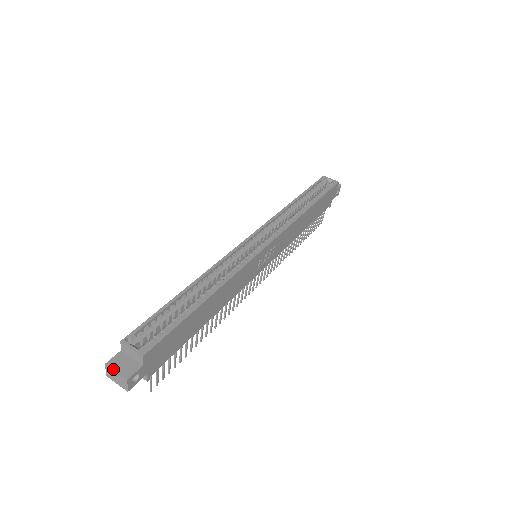
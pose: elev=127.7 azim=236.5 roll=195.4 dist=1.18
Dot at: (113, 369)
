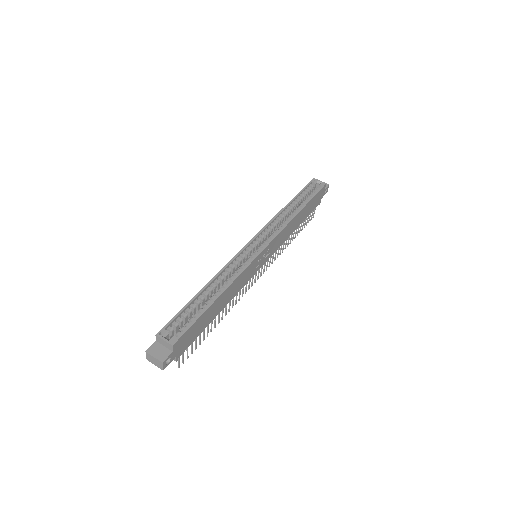
Dot at: (152, 355)
